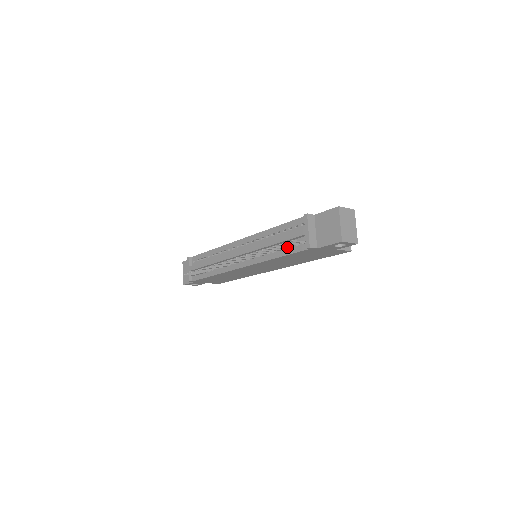
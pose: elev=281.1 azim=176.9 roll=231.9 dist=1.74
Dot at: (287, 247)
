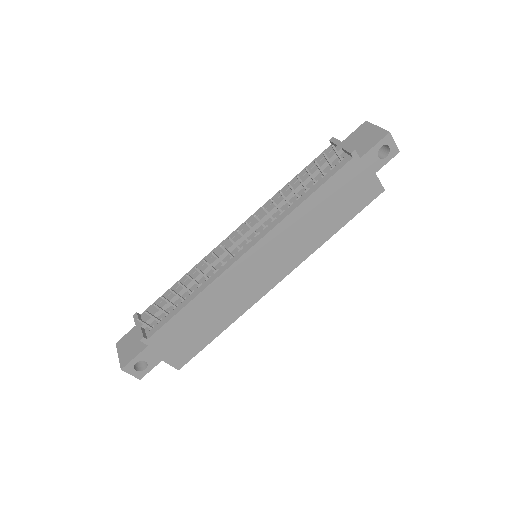
Dot at: (318, 180)
